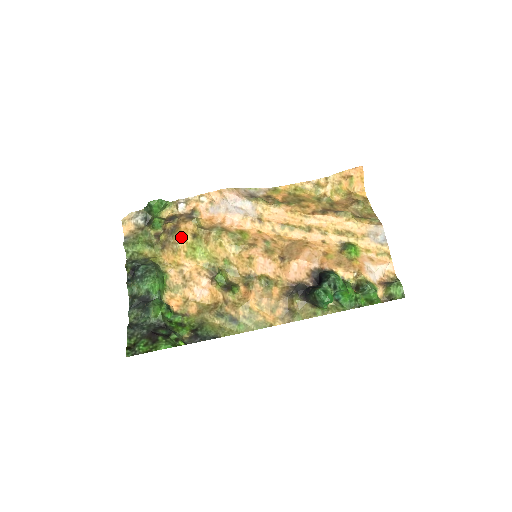
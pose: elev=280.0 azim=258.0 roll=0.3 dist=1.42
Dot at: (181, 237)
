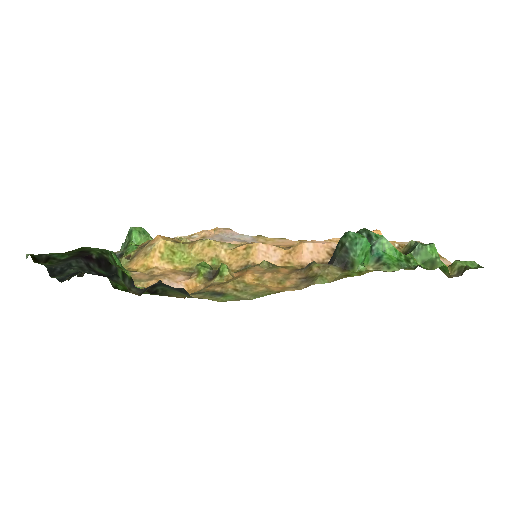
Dot at: (159, 238)
